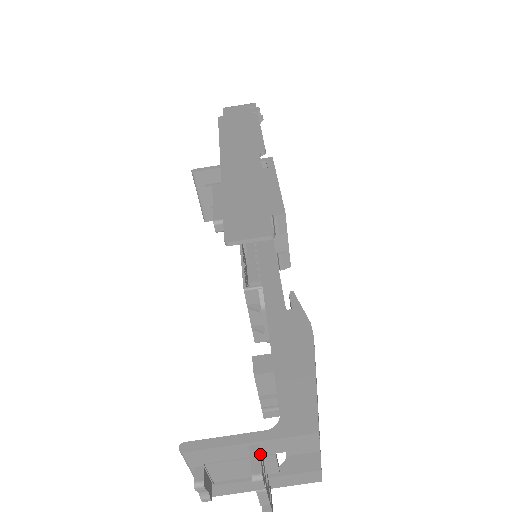
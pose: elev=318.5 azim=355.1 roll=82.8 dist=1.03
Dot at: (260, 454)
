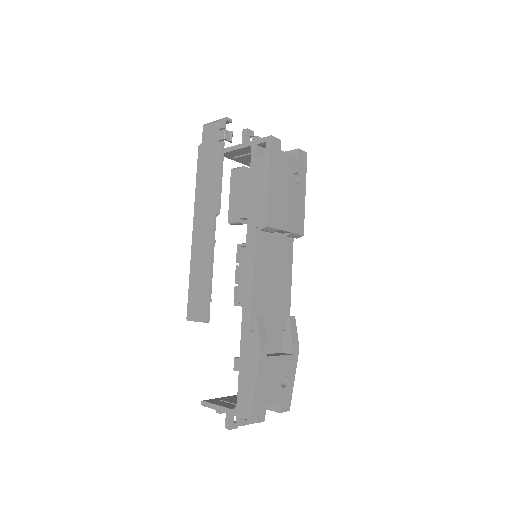
Dot at: (229, 418)
